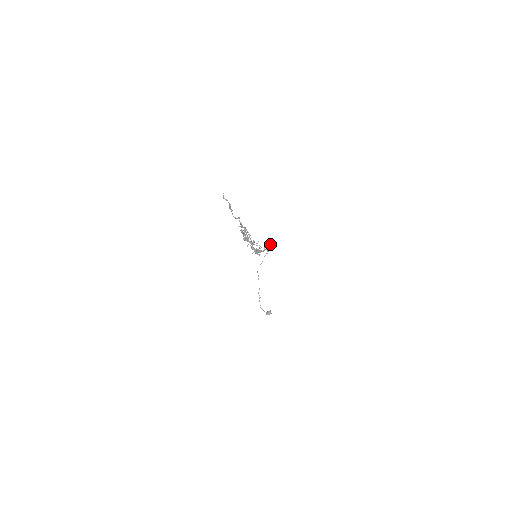
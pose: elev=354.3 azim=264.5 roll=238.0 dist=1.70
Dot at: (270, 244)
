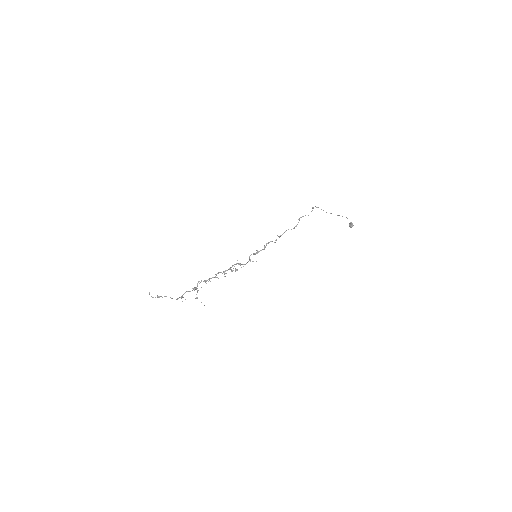
Dot at: (301, 217)
